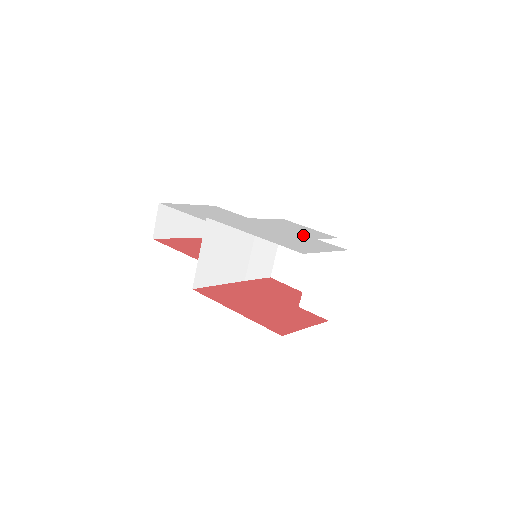
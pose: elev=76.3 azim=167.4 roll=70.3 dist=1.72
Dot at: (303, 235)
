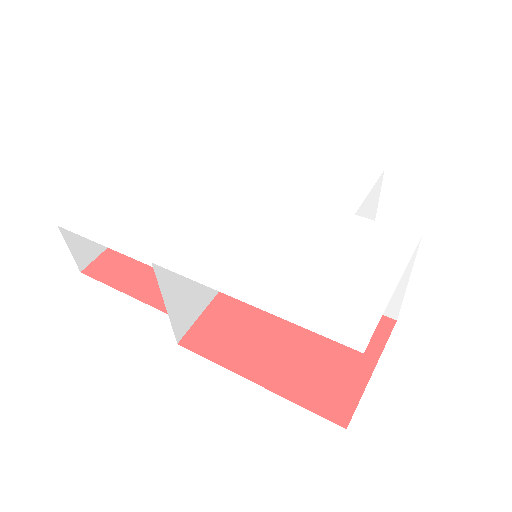
Dot at: (329, 212)
